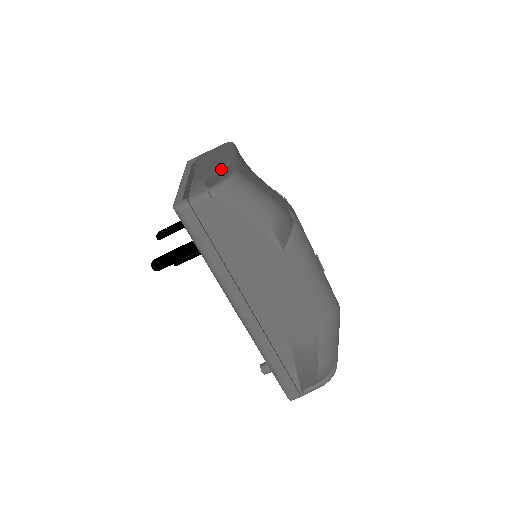
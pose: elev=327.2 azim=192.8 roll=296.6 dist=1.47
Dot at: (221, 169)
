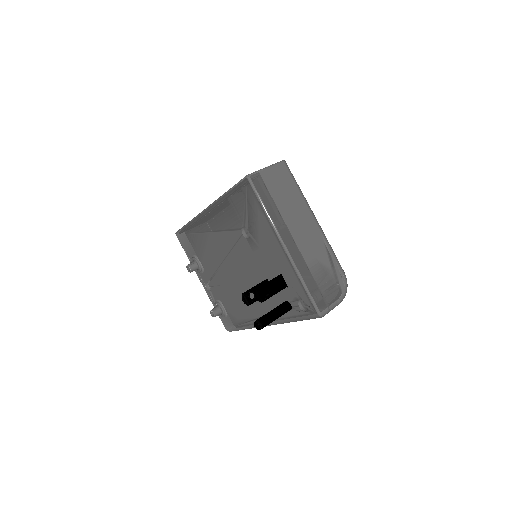
Dot at: (329, 260)
